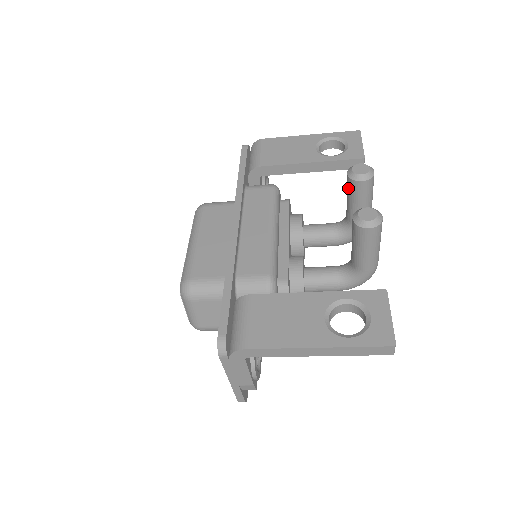
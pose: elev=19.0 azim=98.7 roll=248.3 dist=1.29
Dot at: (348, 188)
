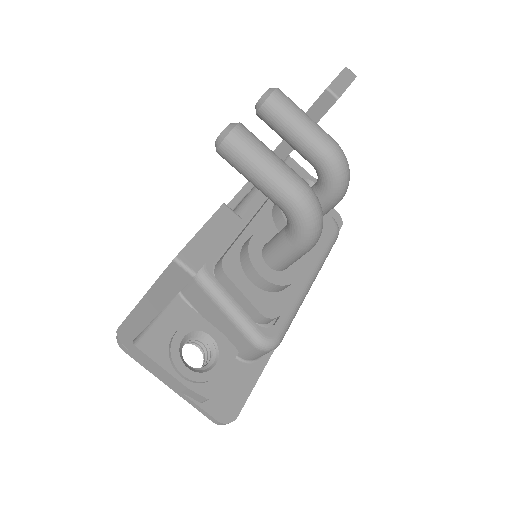
Dot at: (270, 127)
